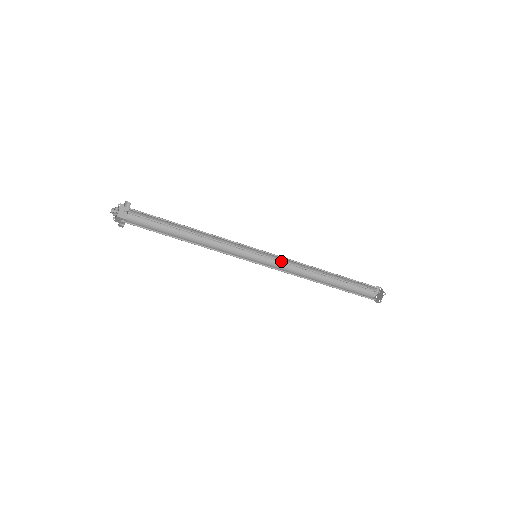
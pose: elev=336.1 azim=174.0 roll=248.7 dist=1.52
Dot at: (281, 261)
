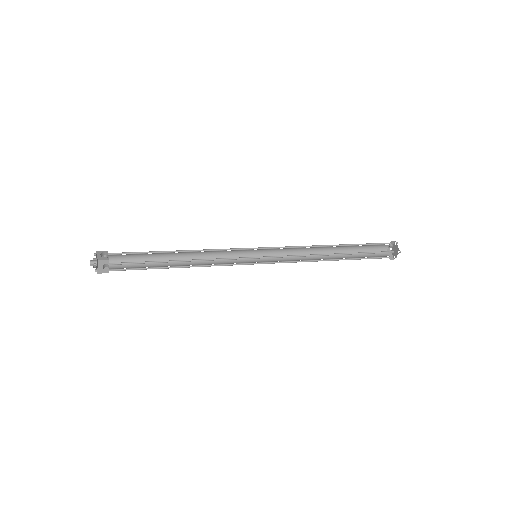
Dot at: (284, 256)
